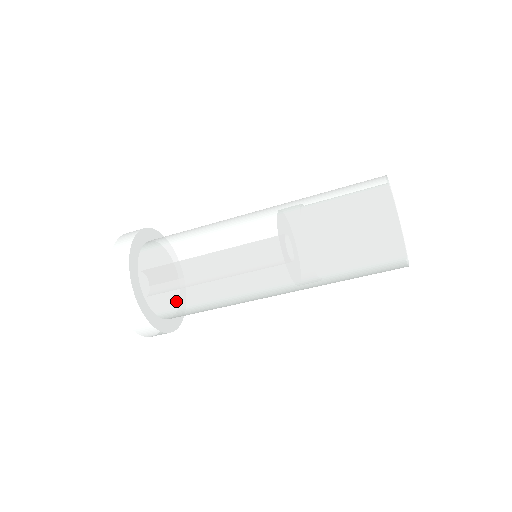
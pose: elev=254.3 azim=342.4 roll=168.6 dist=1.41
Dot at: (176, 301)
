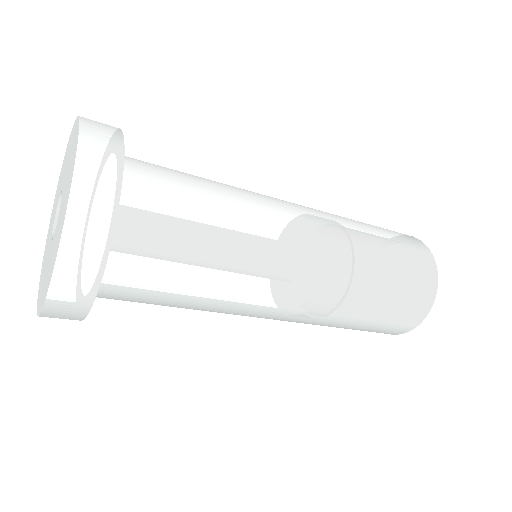
Dot at: (141, 299)
